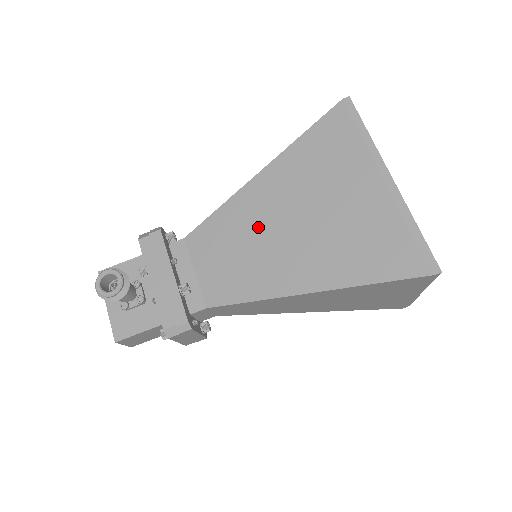
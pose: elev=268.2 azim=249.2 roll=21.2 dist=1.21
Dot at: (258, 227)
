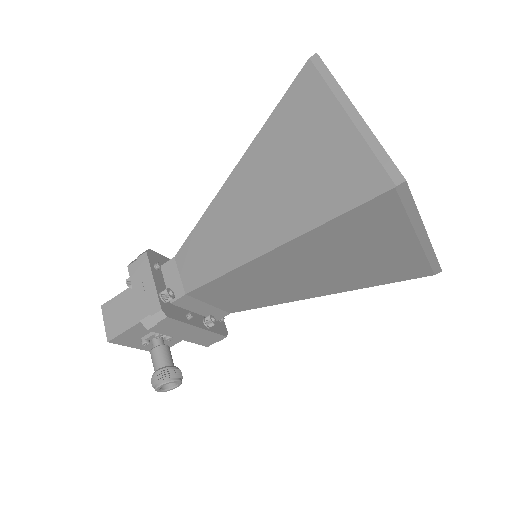
Dot at: (275, 279)
